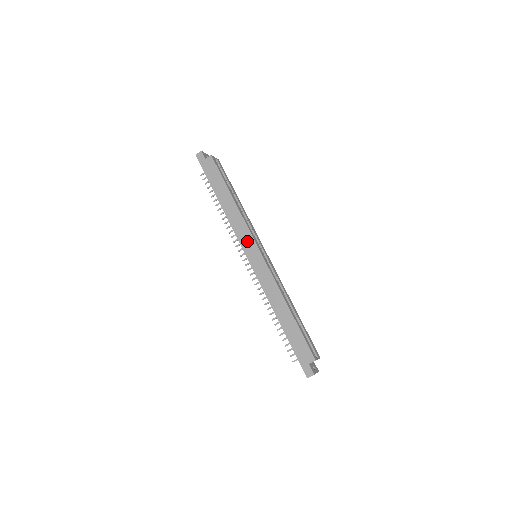
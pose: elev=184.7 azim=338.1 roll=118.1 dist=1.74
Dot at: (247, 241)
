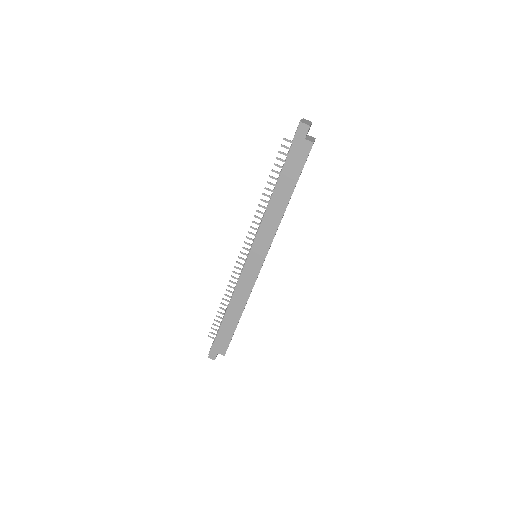
Dot at: (261, 247)
